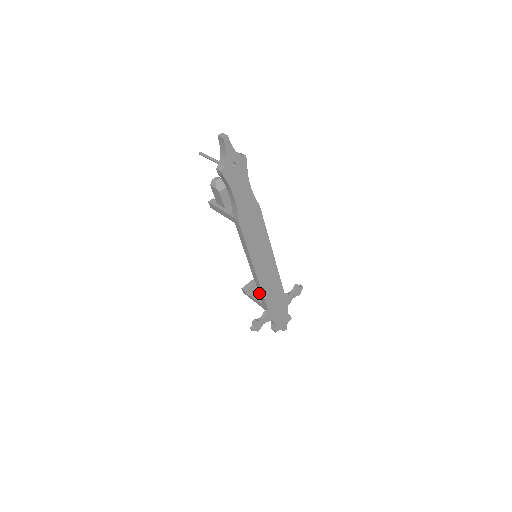
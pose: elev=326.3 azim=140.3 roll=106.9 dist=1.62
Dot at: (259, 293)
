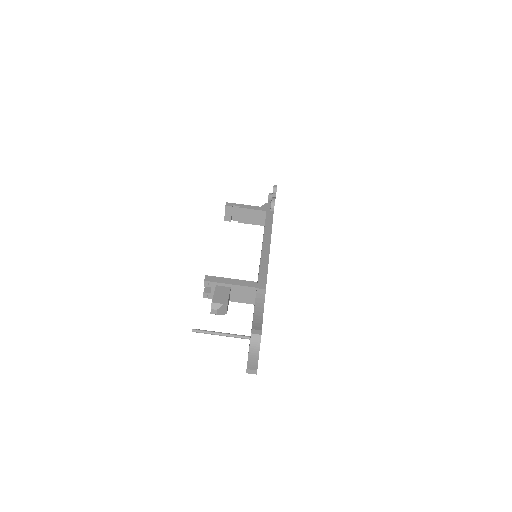
Dot at: occluded
